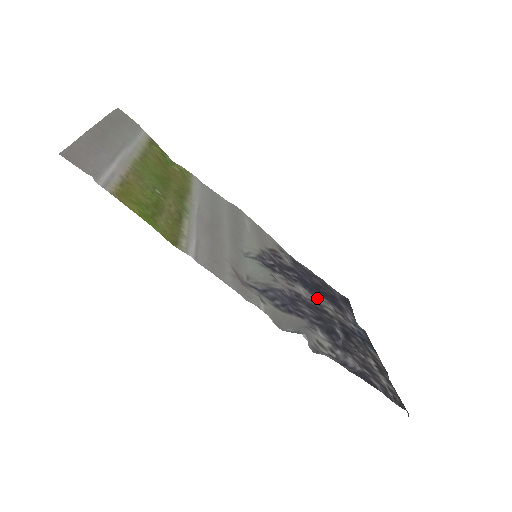
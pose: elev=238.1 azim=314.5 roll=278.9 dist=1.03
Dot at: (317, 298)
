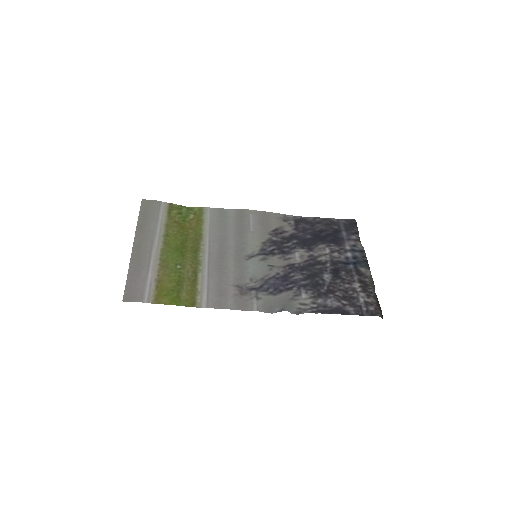
Dot at: (314, 251)
